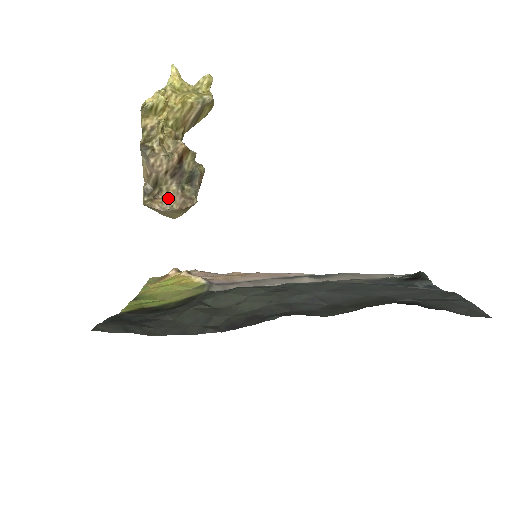
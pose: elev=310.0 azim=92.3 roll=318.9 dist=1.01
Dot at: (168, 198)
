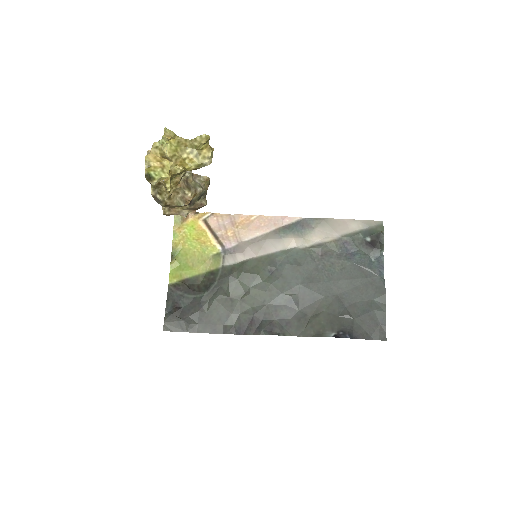
Dot at: (183, 209)
